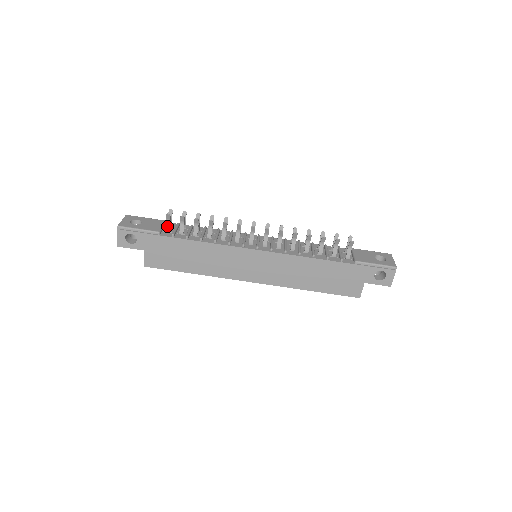
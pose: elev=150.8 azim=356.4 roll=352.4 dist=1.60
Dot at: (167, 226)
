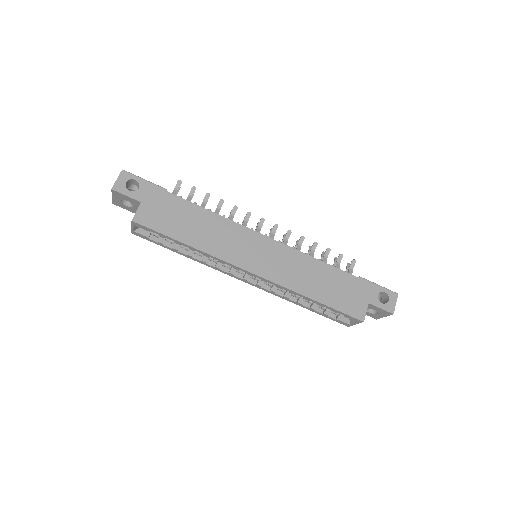
Dot at: (173, 193)
